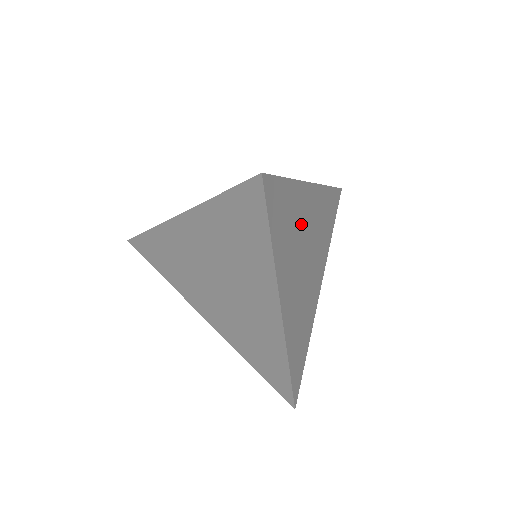
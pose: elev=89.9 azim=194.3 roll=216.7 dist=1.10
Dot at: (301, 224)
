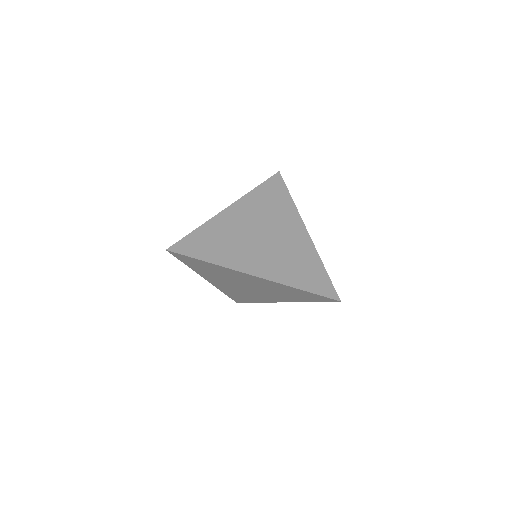
Dot at: occluded
